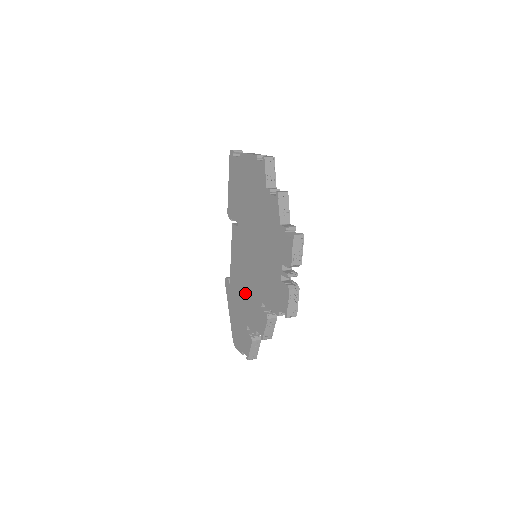
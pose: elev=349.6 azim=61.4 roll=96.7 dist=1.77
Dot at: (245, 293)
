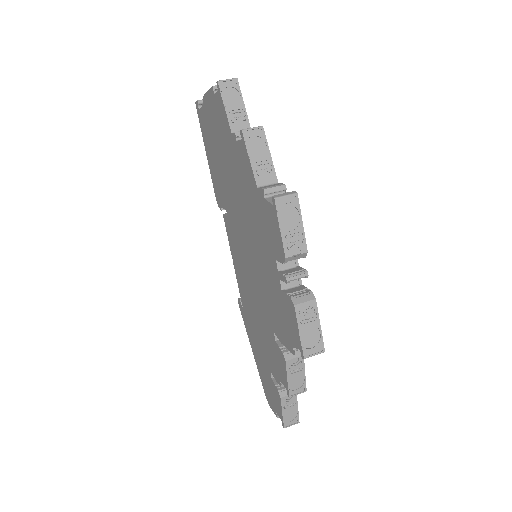
Dot at: (256, 319)
